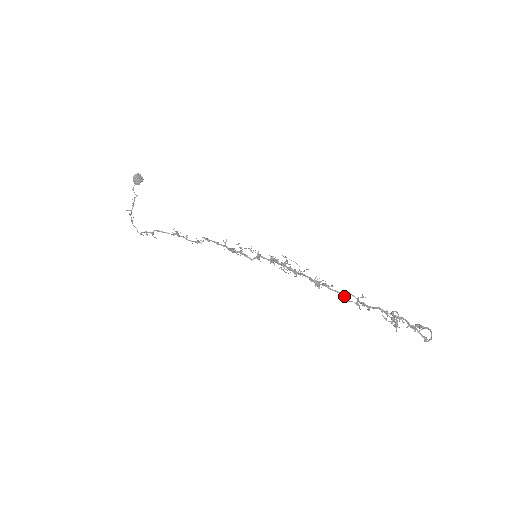
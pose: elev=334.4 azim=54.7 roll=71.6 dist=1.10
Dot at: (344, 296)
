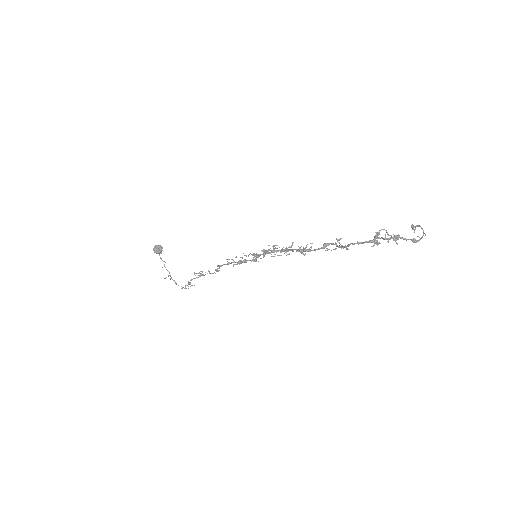
Dot at: occluded
